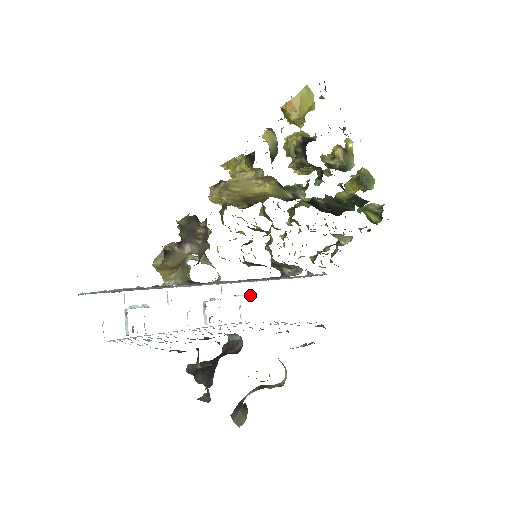
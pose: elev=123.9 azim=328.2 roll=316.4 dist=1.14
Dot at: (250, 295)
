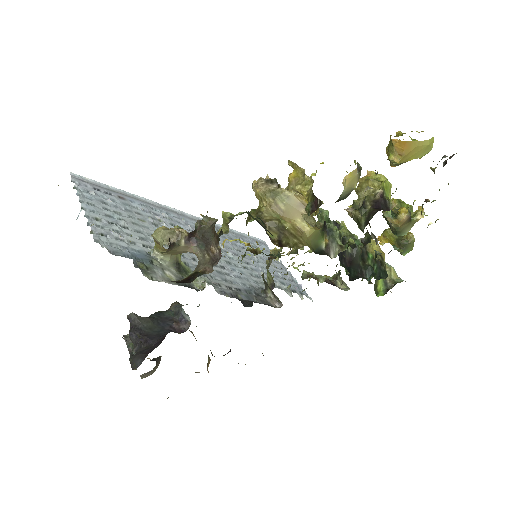
Dot at: occluded
